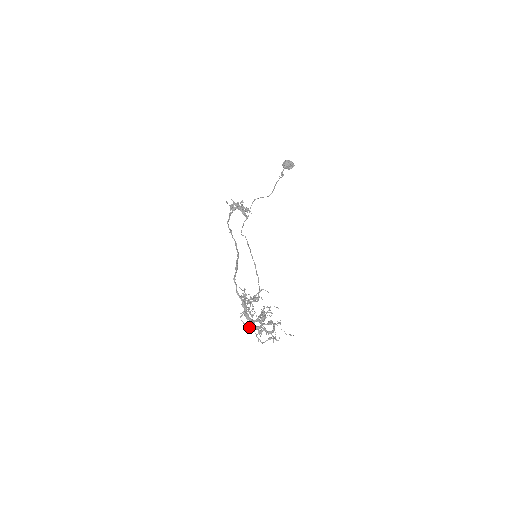
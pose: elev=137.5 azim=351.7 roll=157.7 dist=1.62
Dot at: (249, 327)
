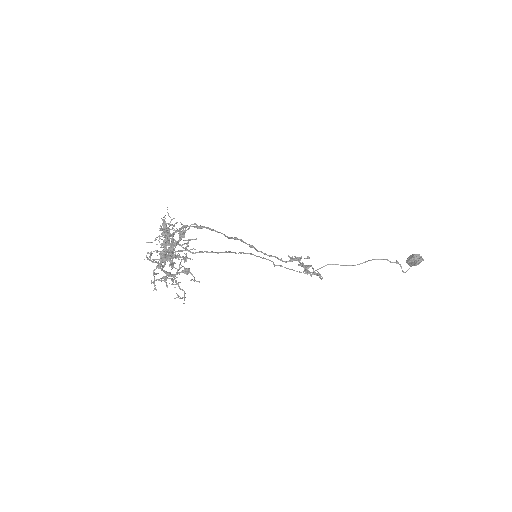
Dot at: (150, 257)
